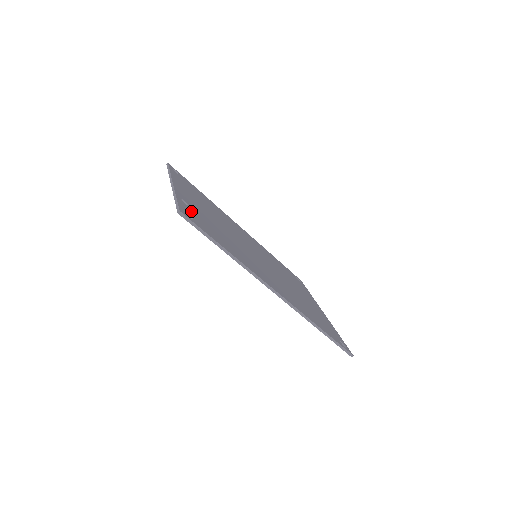
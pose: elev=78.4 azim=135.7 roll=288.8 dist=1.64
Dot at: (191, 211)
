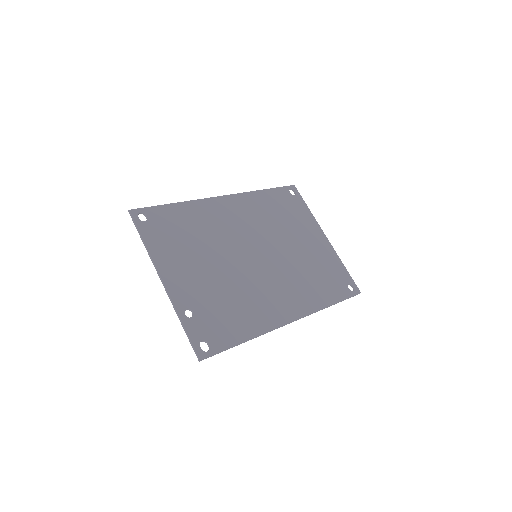
Dot at: (200, 324)
